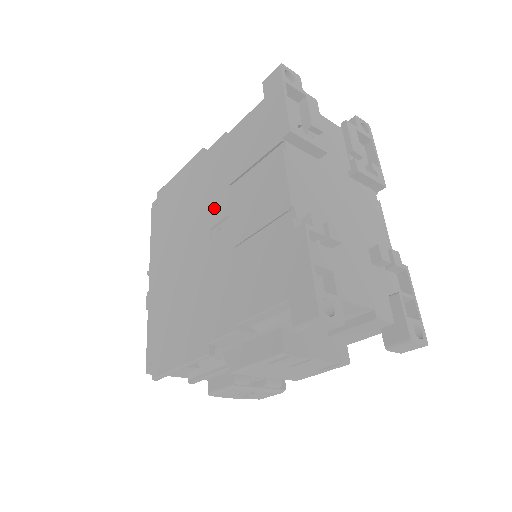
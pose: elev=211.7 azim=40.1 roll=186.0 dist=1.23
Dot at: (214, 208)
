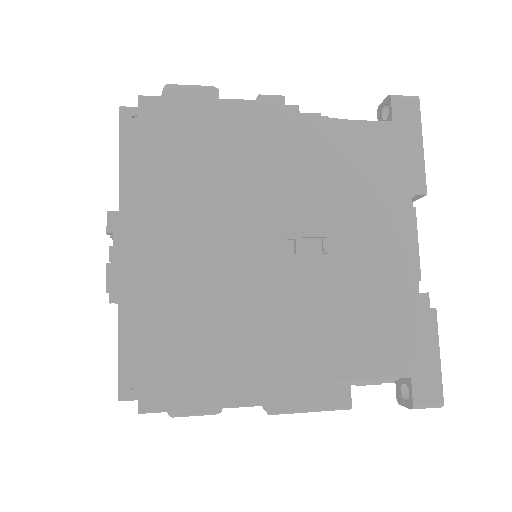
Dot at: (295, 213)
